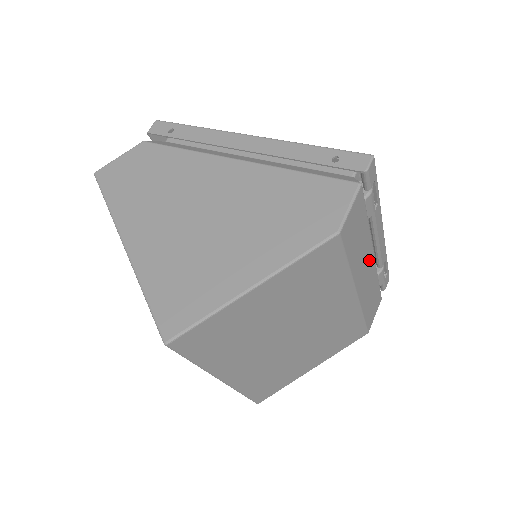
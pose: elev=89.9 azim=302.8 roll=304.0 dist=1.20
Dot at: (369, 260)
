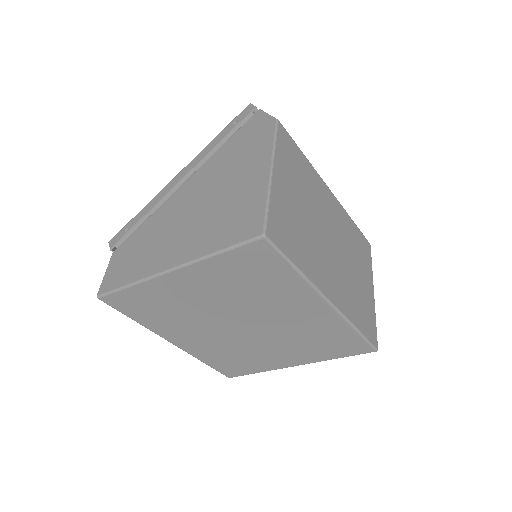
Dot at: occluded
